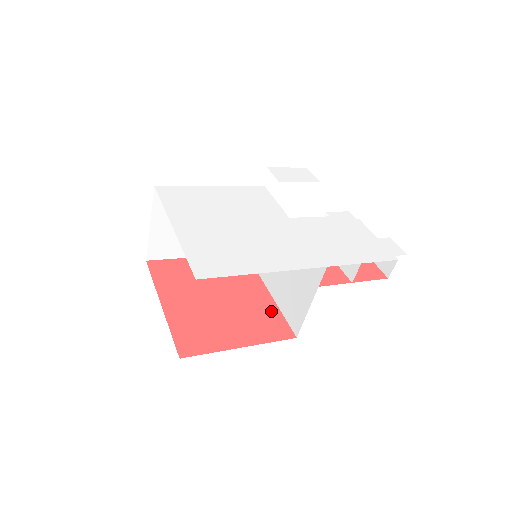
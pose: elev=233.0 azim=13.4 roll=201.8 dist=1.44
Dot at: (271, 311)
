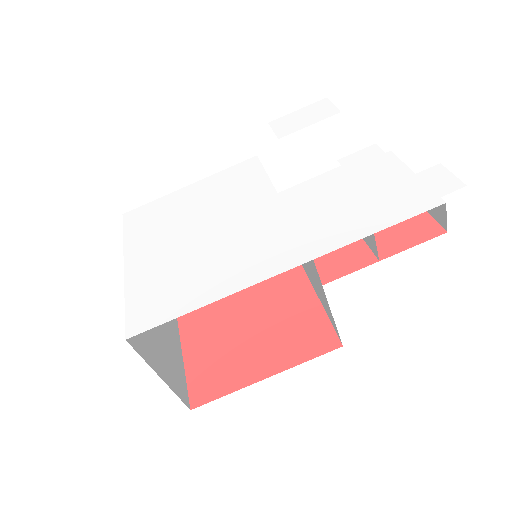
Dot at: (311, 313)
